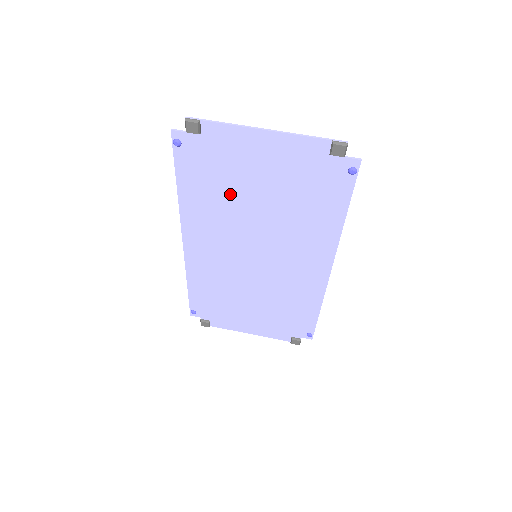
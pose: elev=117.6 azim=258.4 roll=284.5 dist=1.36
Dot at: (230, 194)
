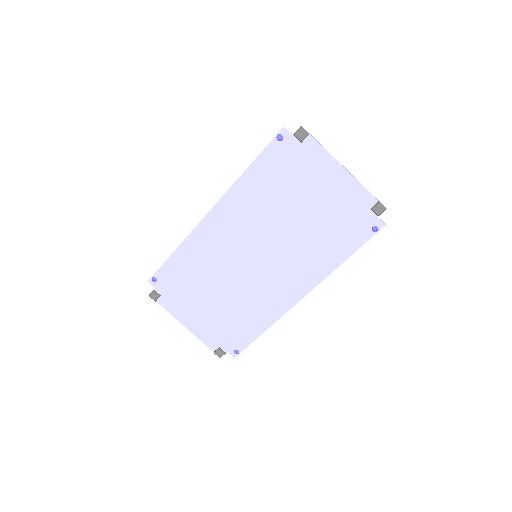
Dot at: (282, 196)
